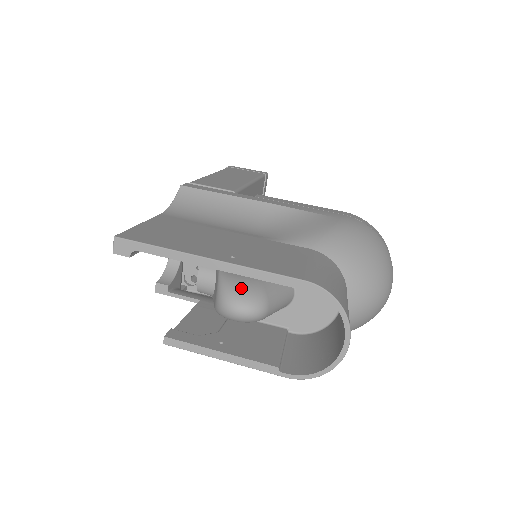
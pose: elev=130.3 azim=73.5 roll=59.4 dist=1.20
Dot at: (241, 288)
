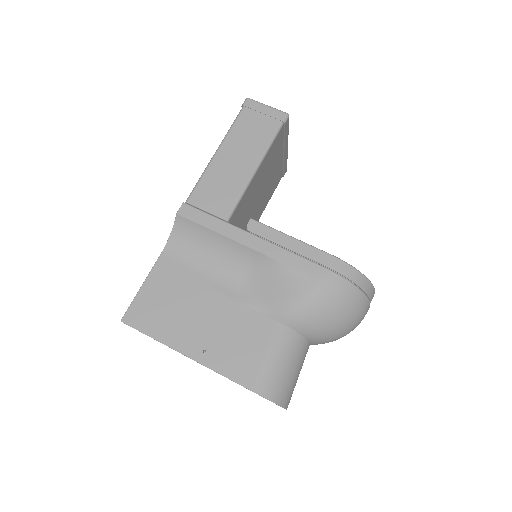
Dot at: occluded
